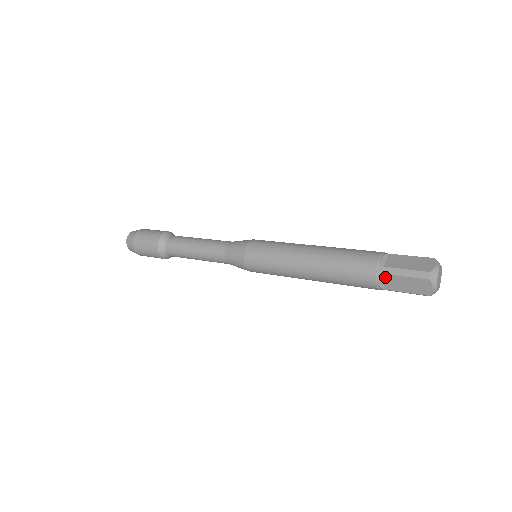
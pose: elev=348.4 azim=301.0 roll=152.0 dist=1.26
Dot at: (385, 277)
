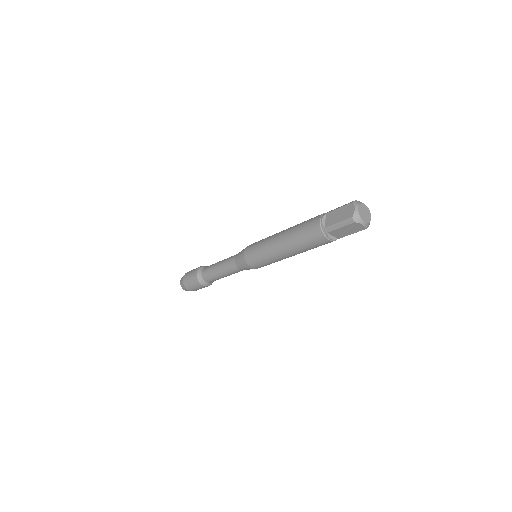
Dot at: (327, 216)
